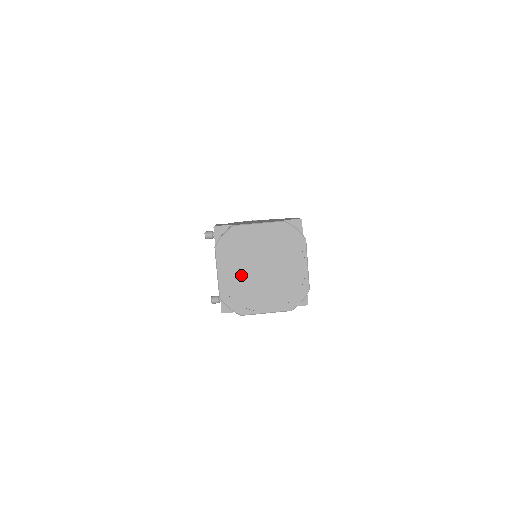
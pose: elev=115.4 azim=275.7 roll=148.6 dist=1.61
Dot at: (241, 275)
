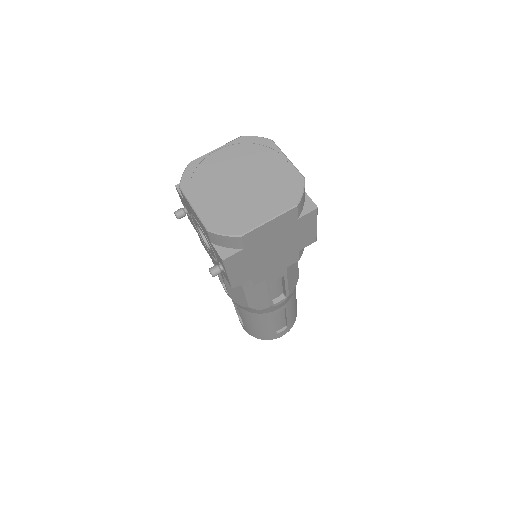
Dot at: (220, 198)
